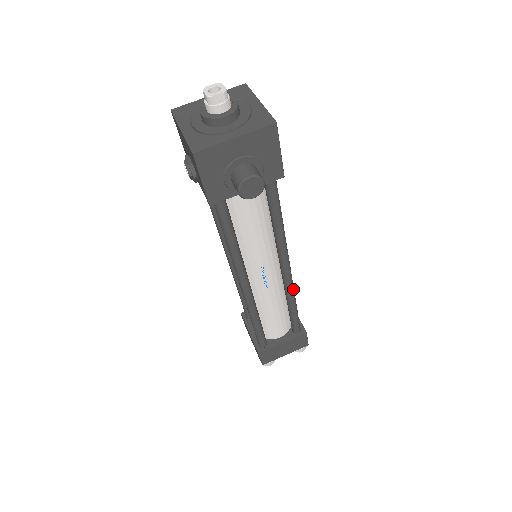
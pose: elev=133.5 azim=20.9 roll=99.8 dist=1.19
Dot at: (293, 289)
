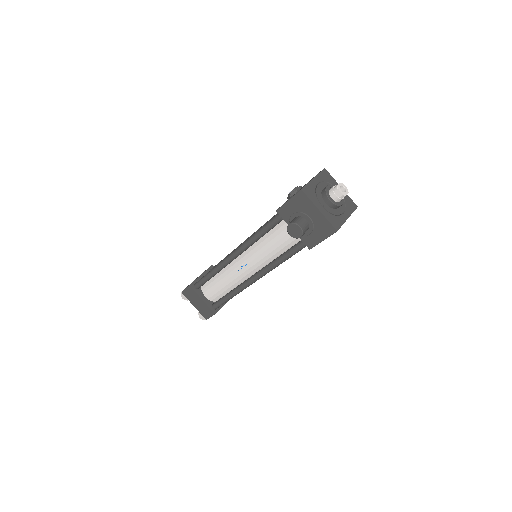
Dot at: occluded
